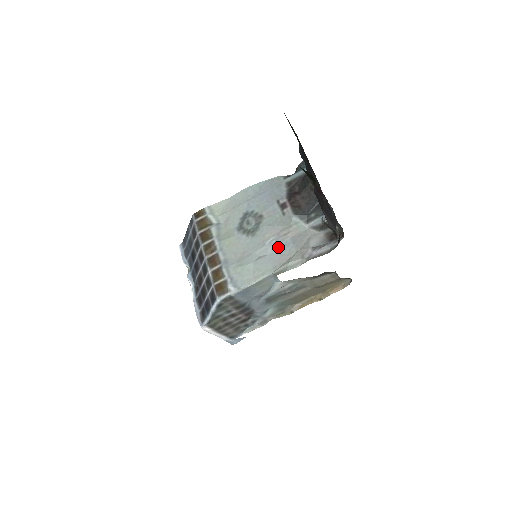
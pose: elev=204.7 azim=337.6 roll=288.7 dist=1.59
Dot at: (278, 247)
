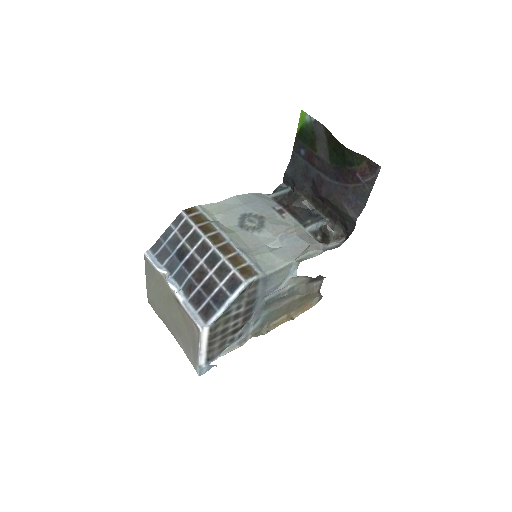
Dot at: (289, 241)
